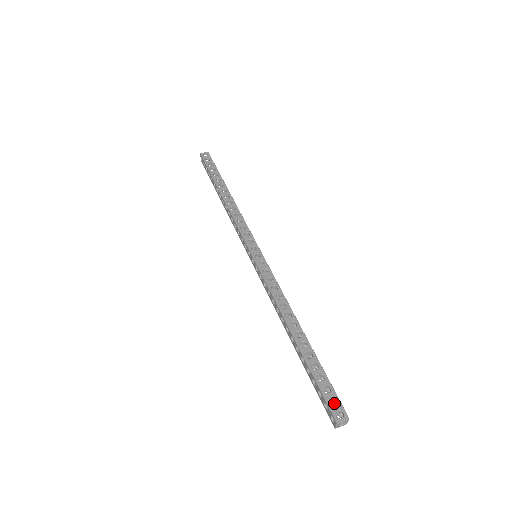
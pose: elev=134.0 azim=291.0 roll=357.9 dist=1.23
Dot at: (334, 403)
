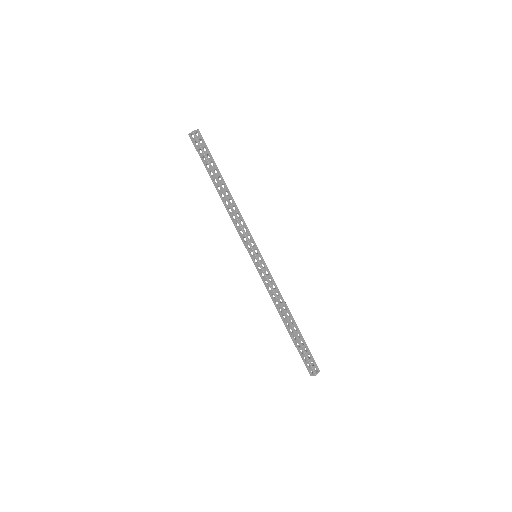
Dot at: occluded
